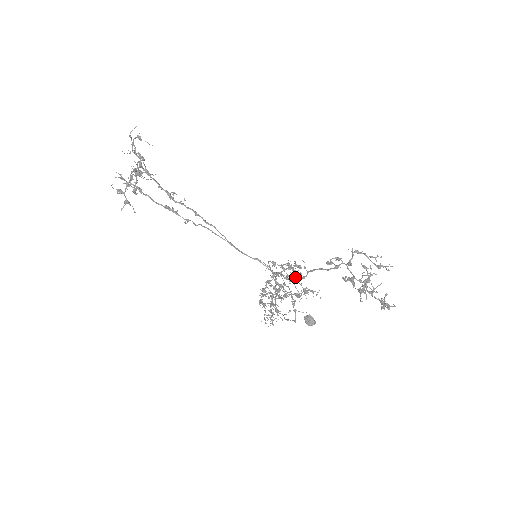
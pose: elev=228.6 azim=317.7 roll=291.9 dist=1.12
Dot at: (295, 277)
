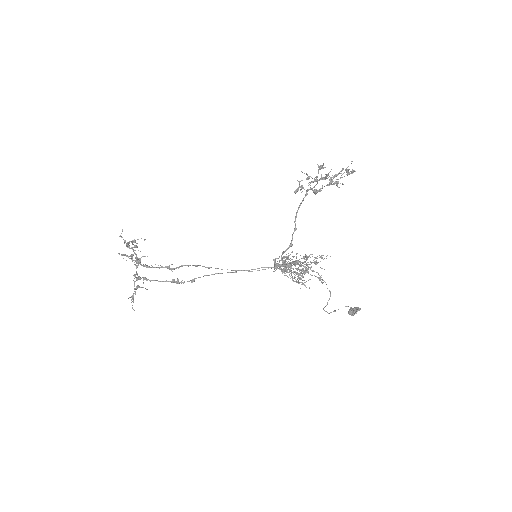
Dot at: occluded
